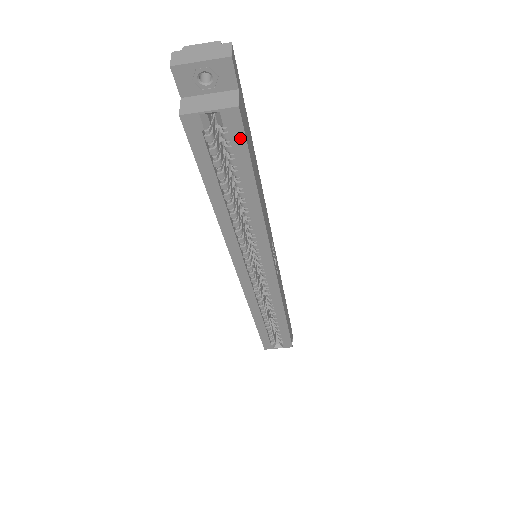
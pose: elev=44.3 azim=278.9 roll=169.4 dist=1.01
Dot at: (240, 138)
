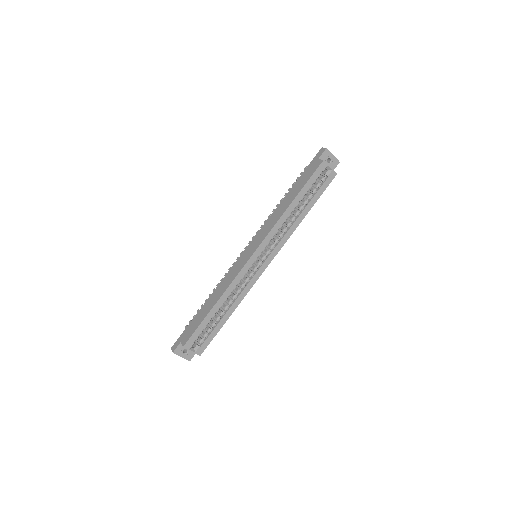
Dot at: (327, 184)
